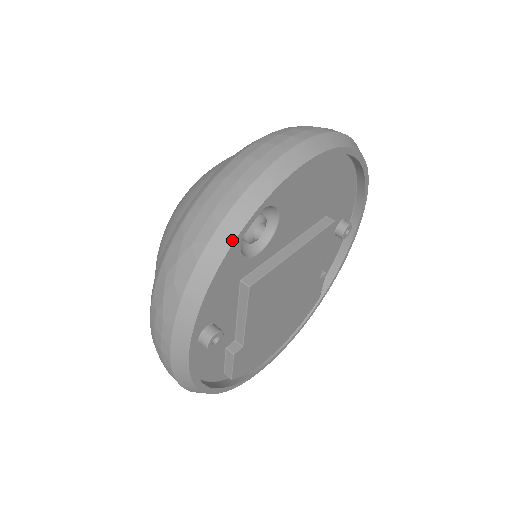
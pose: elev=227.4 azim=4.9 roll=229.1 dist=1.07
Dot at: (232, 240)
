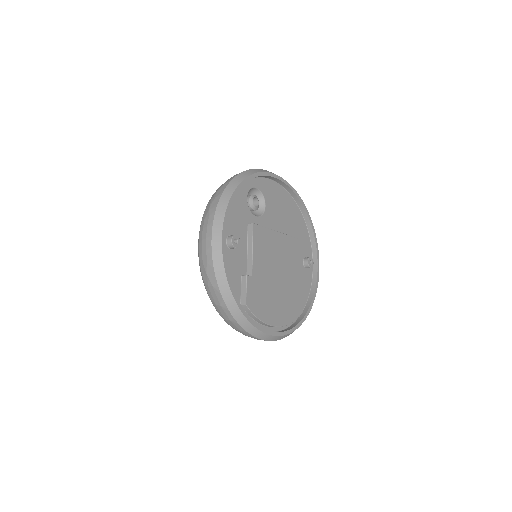
Dot at: (243, 179)
